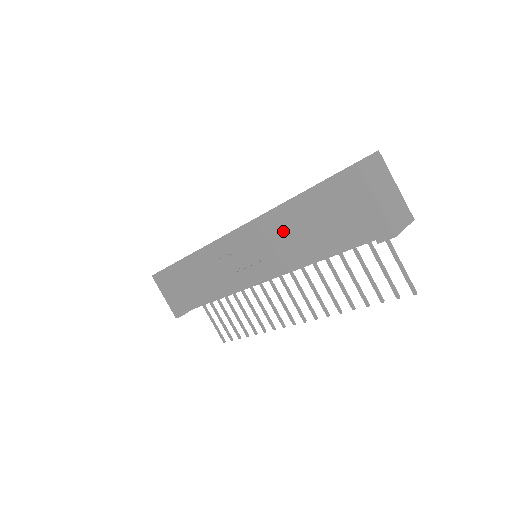
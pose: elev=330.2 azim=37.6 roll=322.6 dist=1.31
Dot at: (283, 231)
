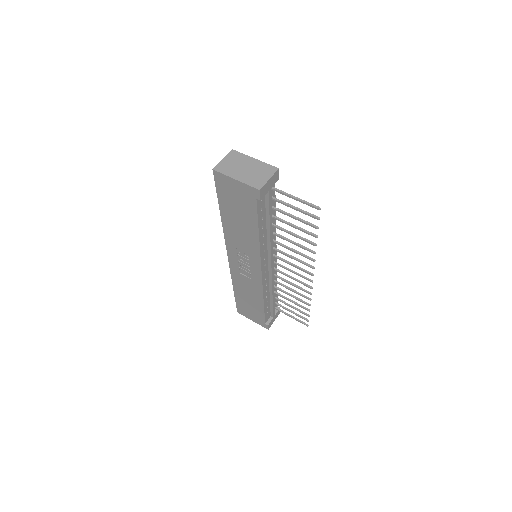
Dot at: (236, 232)
